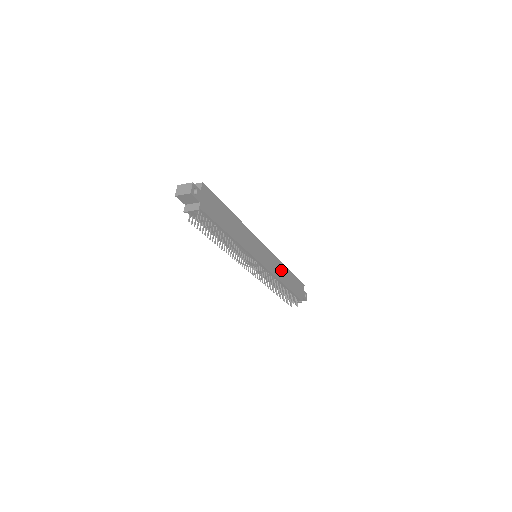
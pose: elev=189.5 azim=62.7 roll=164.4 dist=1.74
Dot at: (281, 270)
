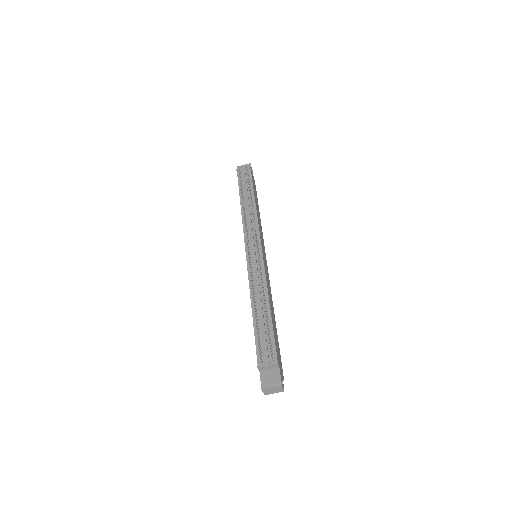
Dot at: (270, 299)
